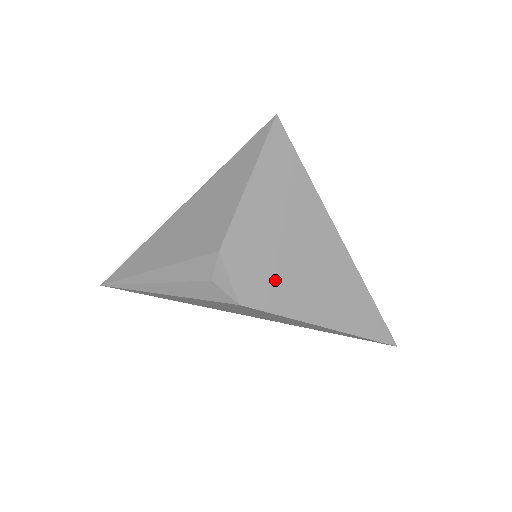
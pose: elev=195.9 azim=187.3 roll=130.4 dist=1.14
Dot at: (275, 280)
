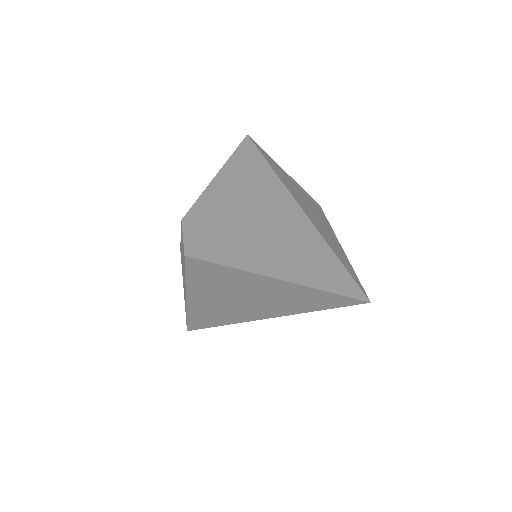
Dot at: (220, 236)
